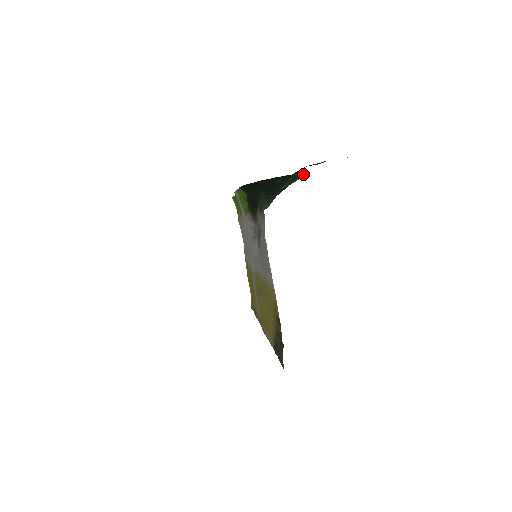
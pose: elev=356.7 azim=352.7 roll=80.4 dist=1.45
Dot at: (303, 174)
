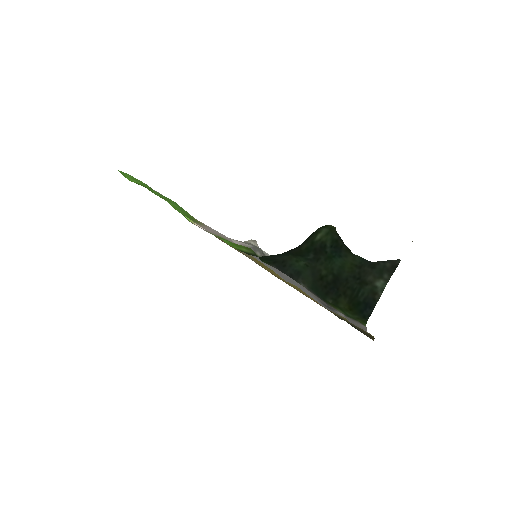
Dot at: (332, 232)
